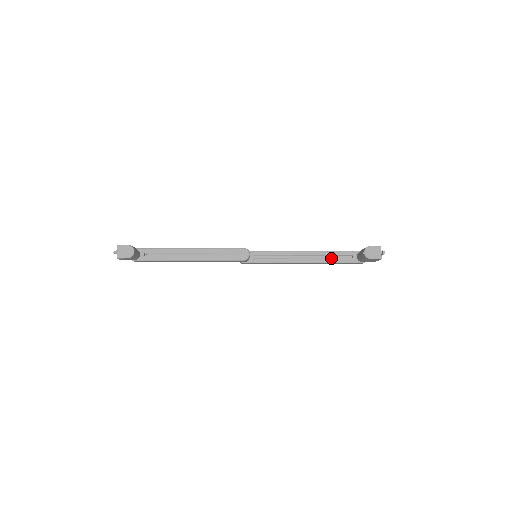
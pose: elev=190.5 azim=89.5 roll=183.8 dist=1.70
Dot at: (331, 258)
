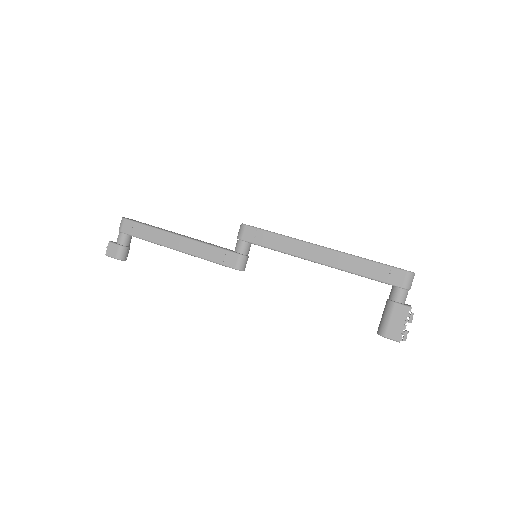
Dot at: occluded
